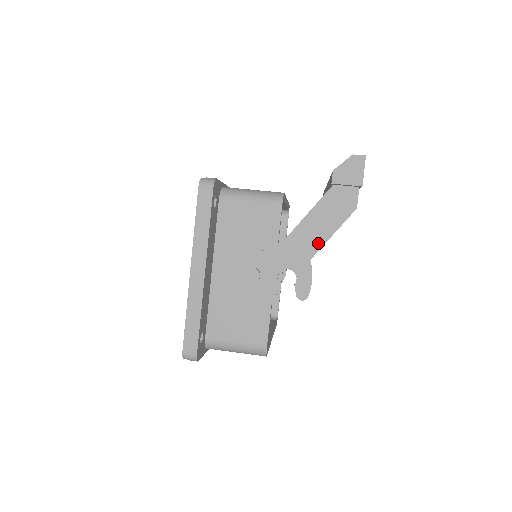
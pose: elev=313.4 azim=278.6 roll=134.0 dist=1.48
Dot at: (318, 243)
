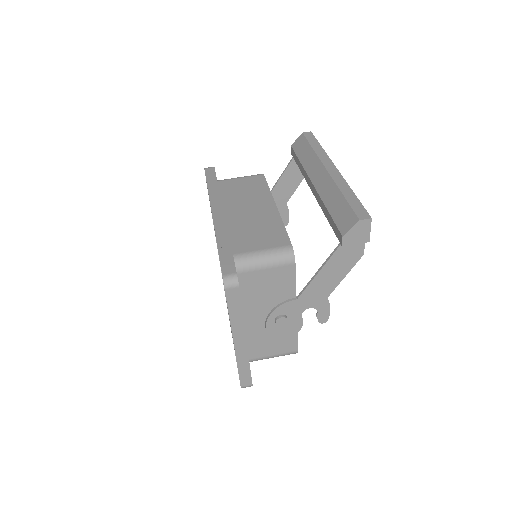
Dot at: (333, 286)
